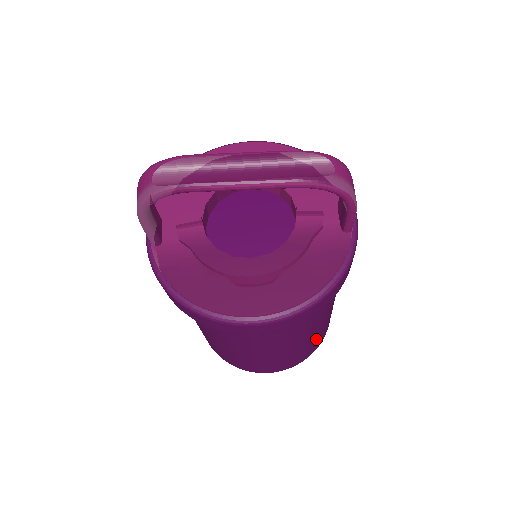
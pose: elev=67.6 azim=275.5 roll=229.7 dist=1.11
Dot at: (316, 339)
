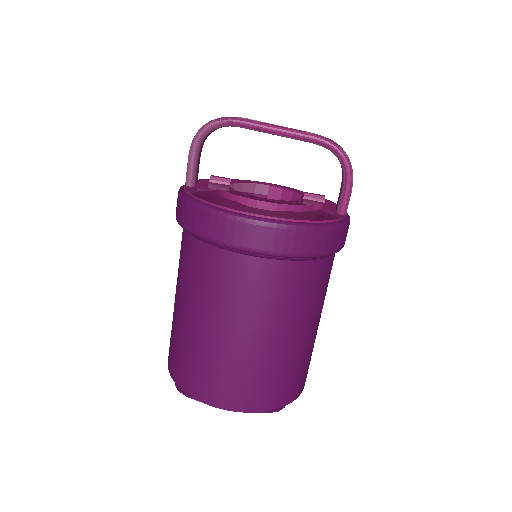
Dot at: (289, 368)
